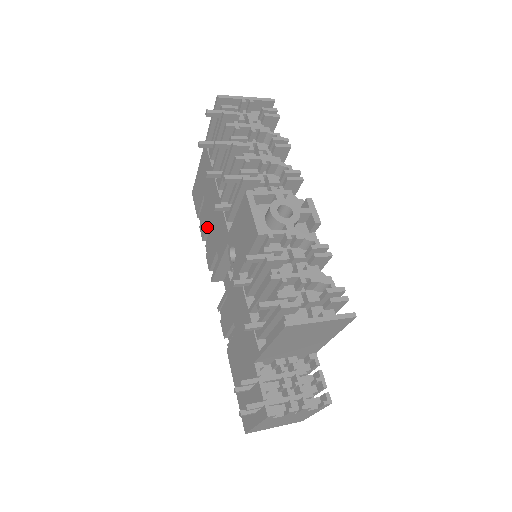
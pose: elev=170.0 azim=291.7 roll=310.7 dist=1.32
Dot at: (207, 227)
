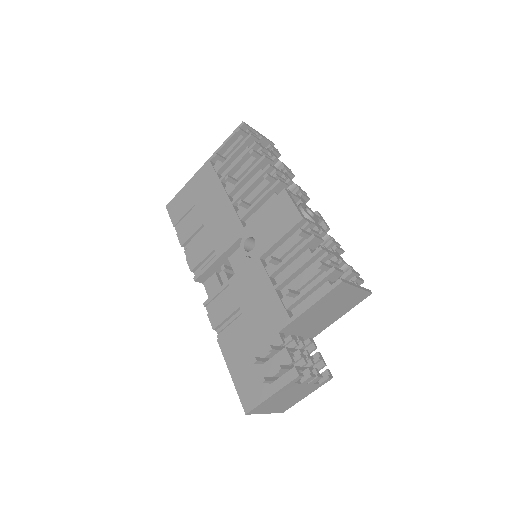
Dot at: (195, 231)
